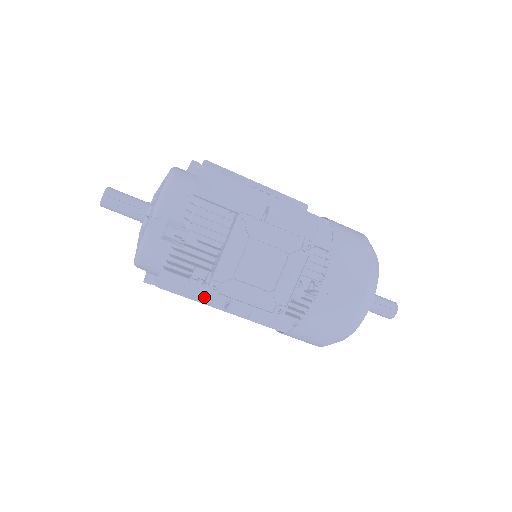
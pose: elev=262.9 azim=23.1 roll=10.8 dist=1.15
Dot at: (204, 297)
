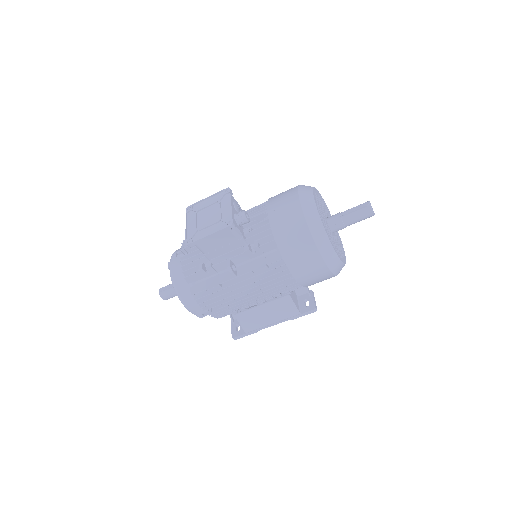
Dot at: (220, 282)
